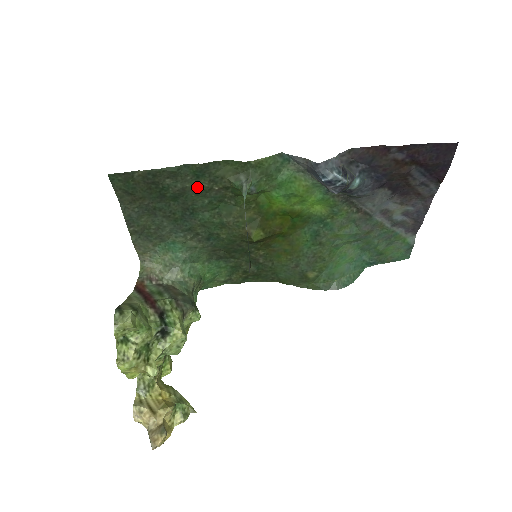
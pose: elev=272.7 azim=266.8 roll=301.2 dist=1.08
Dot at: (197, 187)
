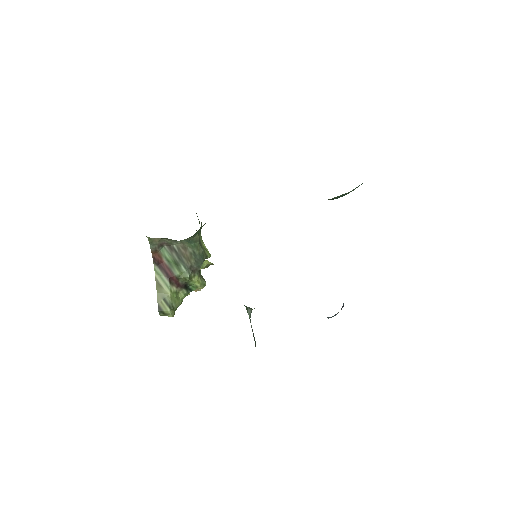
Dot at: occluded
